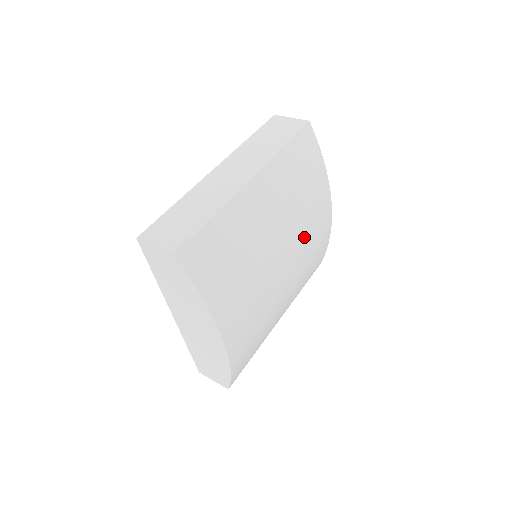
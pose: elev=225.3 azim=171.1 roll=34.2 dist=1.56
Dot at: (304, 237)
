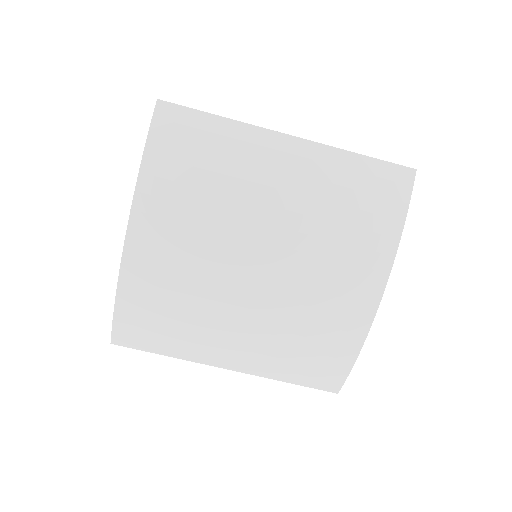
Dot at: (310, 274)
